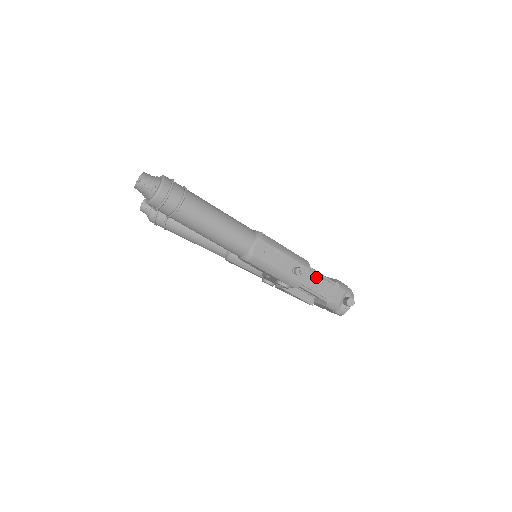
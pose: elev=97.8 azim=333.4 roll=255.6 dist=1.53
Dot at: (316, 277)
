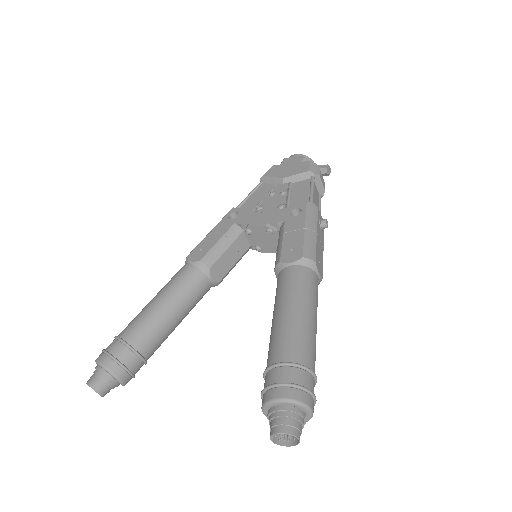
Dot at: (313, 199)
